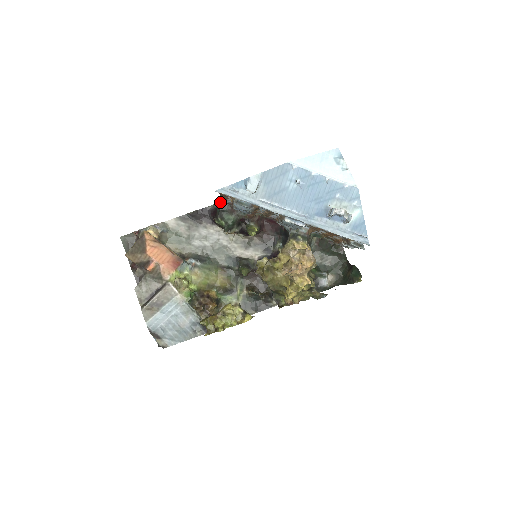
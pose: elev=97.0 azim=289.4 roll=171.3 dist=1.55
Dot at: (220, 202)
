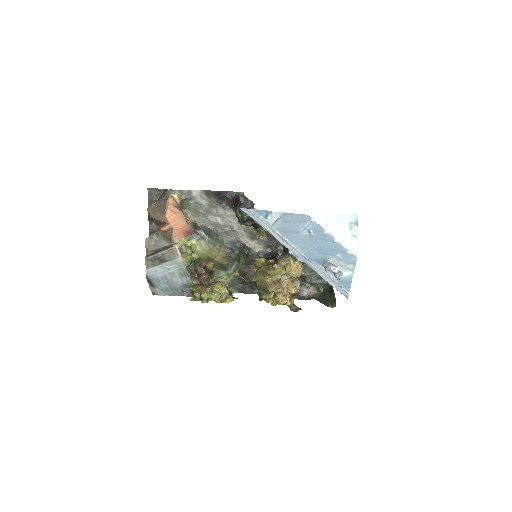
Dot at: (244, 197)
